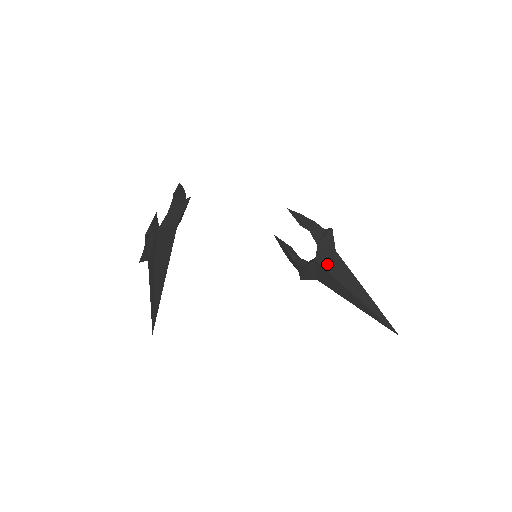
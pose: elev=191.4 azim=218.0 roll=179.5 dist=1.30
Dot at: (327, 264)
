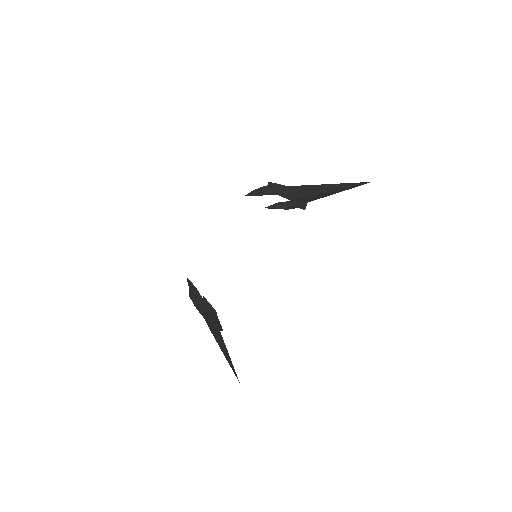
Dot at: (295, 196)
